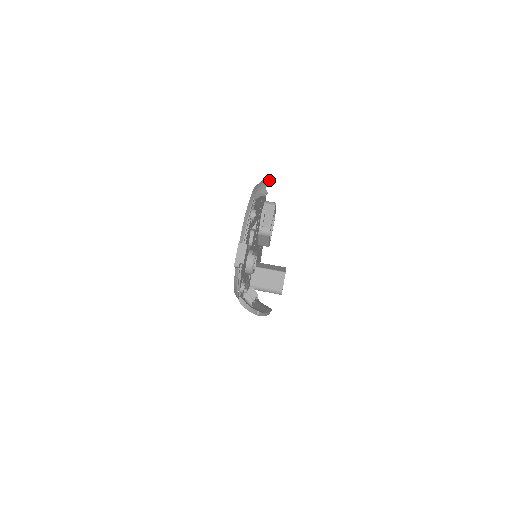
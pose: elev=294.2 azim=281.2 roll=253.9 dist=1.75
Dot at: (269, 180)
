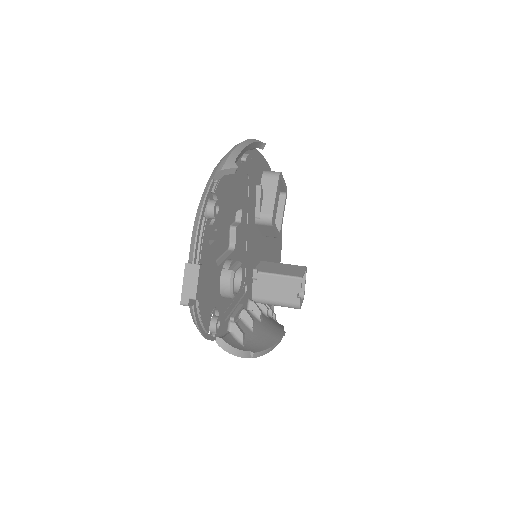
Dot at: (250, 142)
